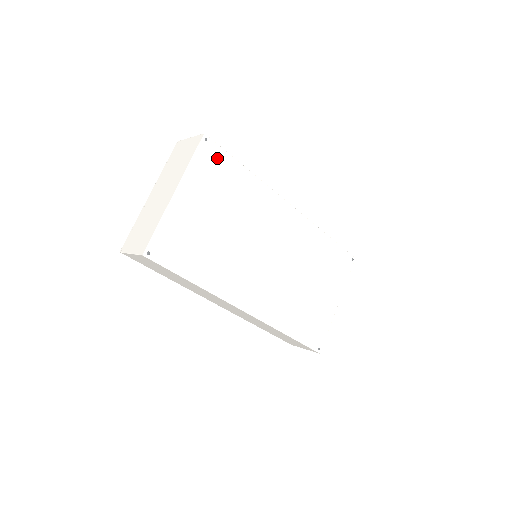
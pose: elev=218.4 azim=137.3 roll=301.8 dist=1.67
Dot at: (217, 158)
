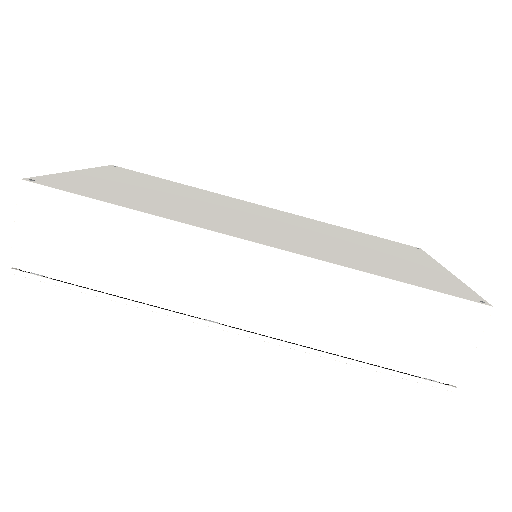
Dot at: (134, 174)
